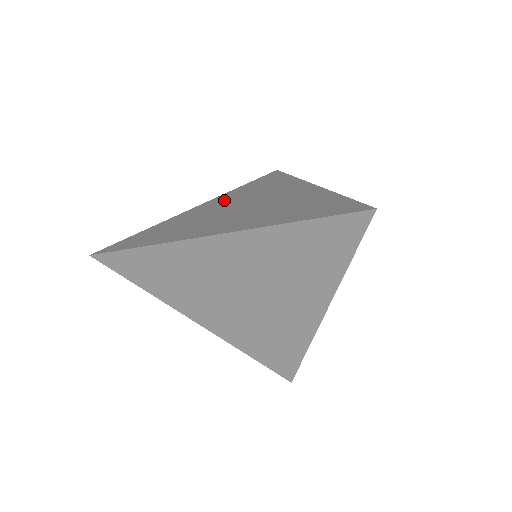
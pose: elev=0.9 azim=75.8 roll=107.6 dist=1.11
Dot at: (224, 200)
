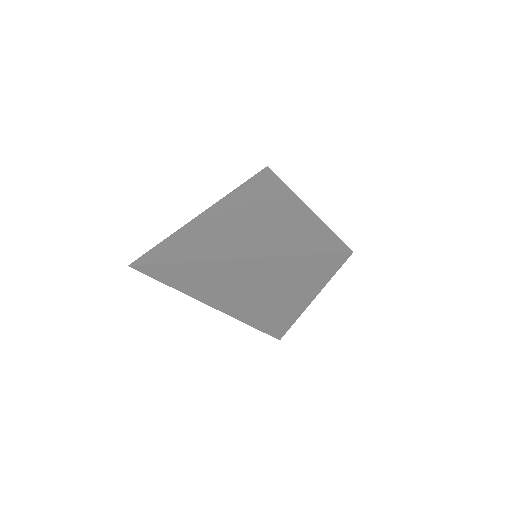
Dot at: (228, 207)
